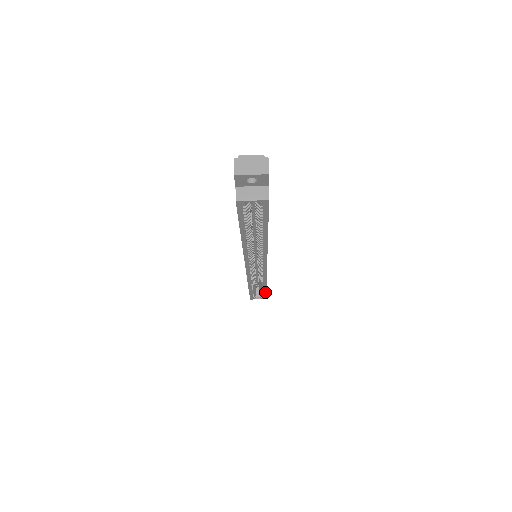
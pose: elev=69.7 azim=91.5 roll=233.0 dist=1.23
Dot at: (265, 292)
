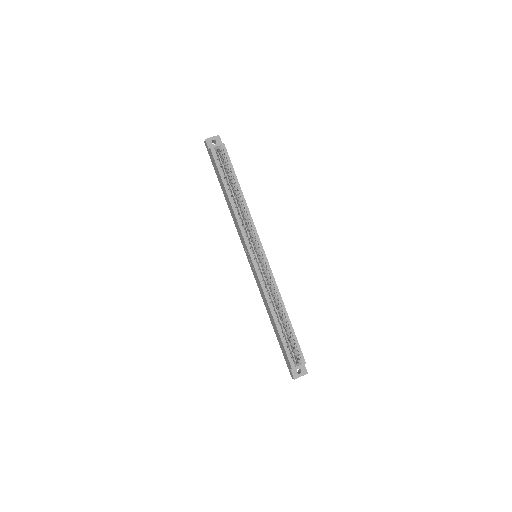
Dot at: (294, 334)
